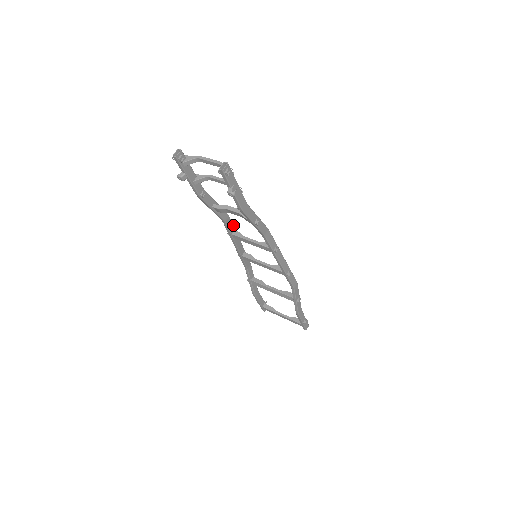
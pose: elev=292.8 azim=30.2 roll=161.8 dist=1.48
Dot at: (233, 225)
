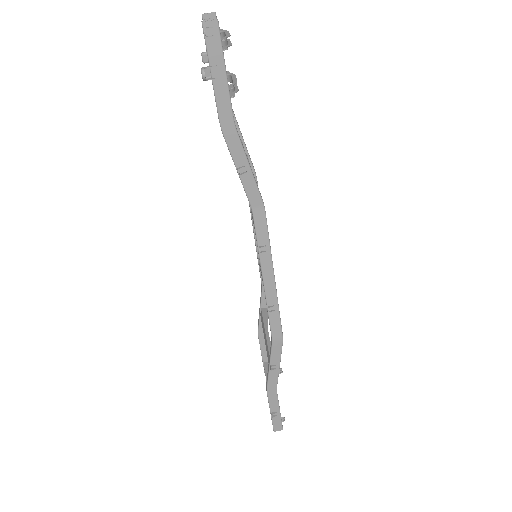
Dot at: occluded
